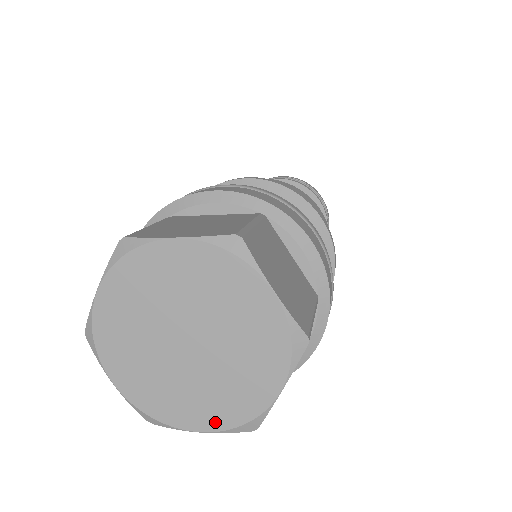
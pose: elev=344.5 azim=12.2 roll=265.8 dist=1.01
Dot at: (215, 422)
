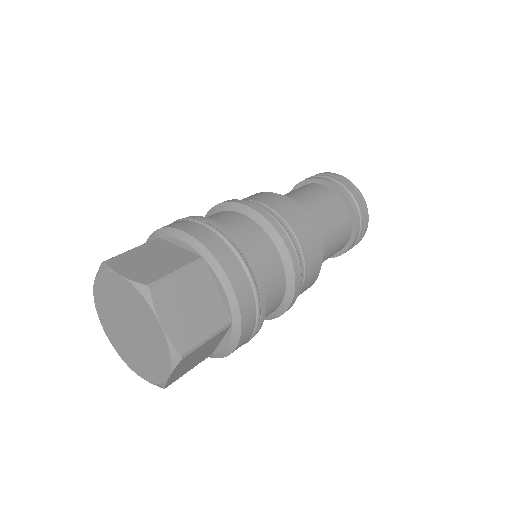
Dot at: (166, 366)
